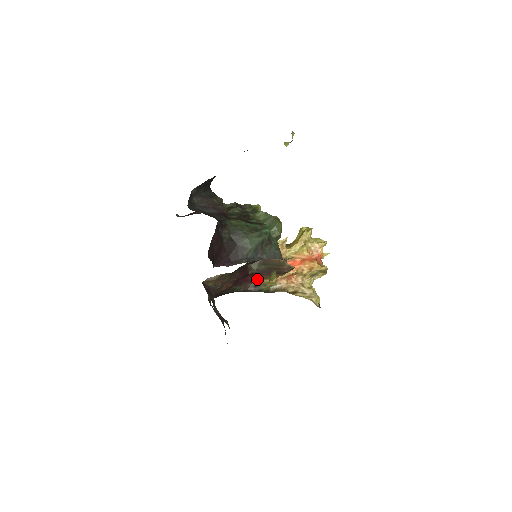
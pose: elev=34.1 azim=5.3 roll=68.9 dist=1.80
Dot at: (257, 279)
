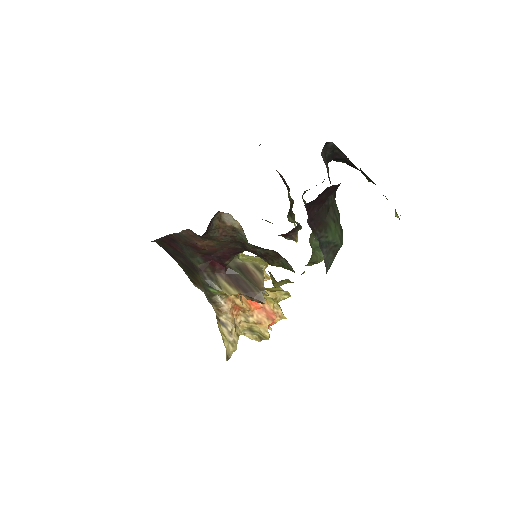
Dot at: (220, 274)
